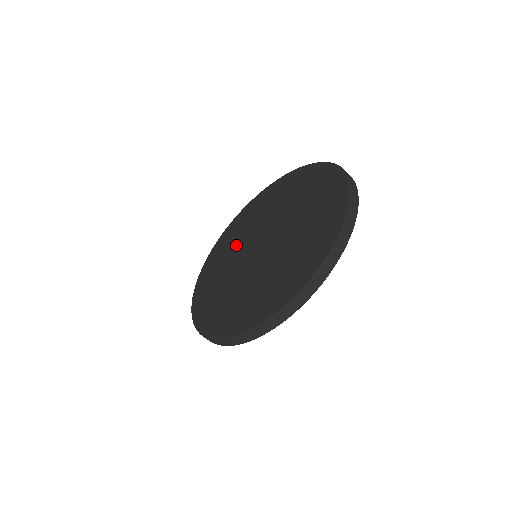
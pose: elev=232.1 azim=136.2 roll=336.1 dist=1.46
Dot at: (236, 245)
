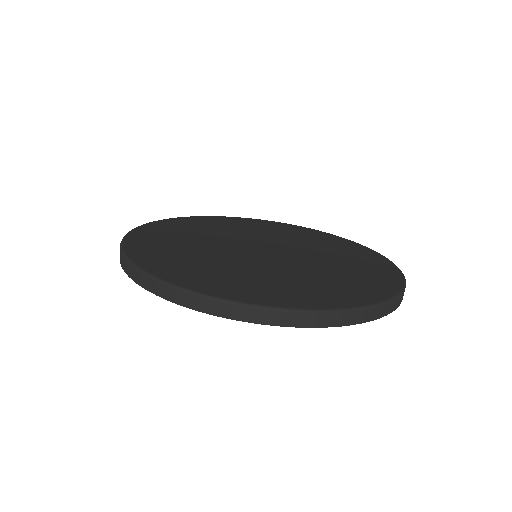
Dot at: (203, 236)
